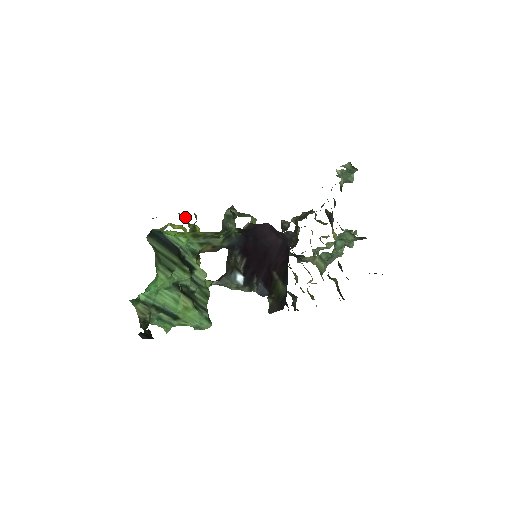
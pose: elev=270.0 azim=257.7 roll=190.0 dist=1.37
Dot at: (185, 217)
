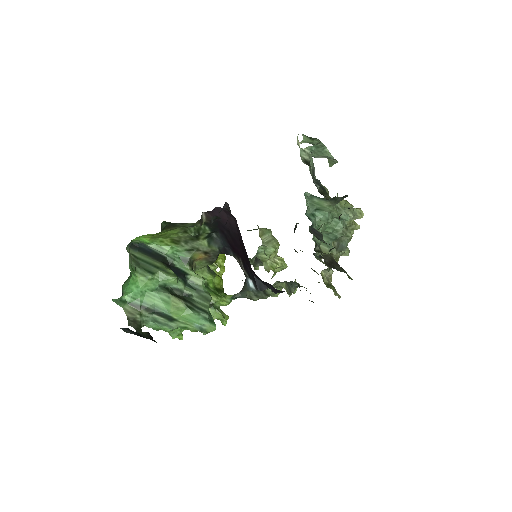
Dot at: occluded
